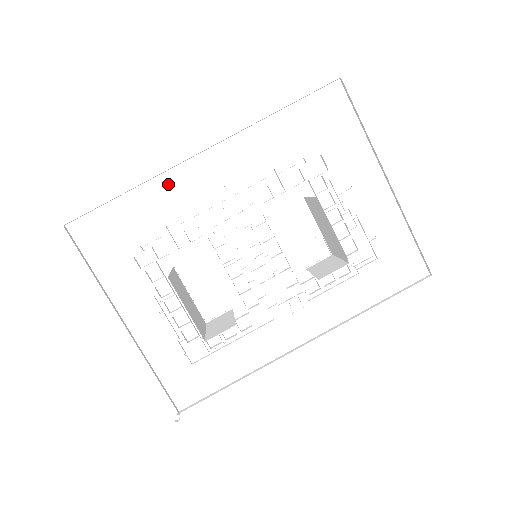
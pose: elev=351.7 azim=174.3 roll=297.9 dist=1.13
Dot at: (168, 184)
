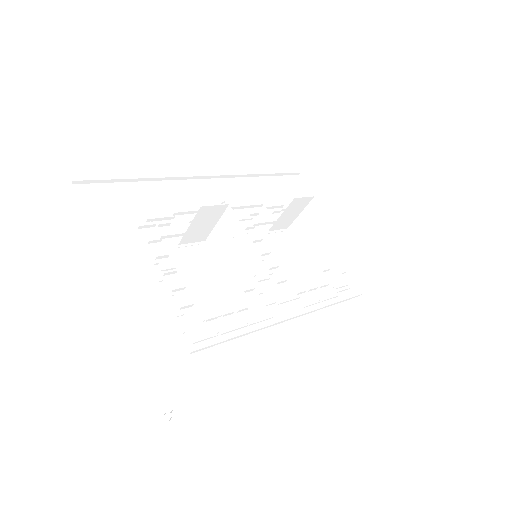
Dot at: (177, 188)
